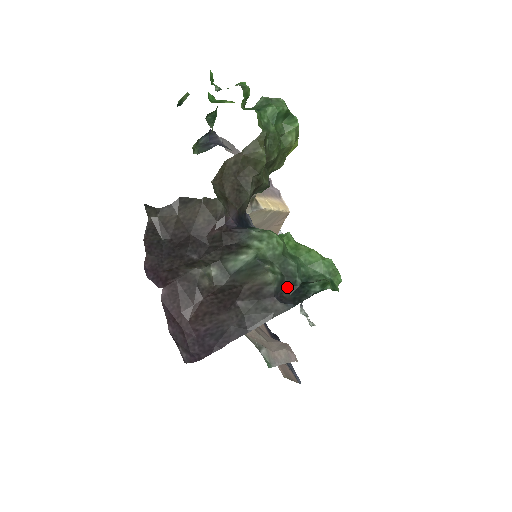
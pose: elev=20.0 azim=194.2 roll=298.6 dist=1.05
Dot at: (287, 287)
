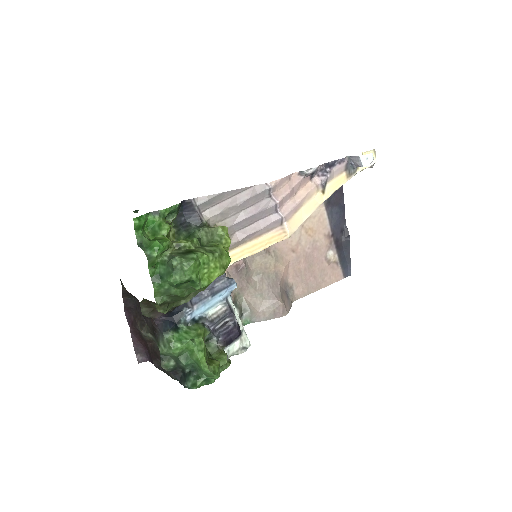
Dot at: (180, 369)
